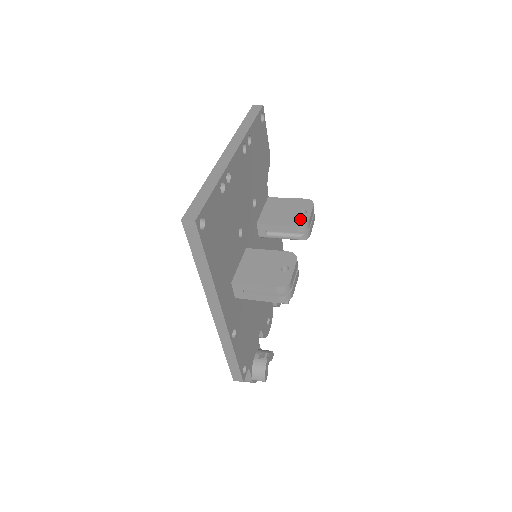
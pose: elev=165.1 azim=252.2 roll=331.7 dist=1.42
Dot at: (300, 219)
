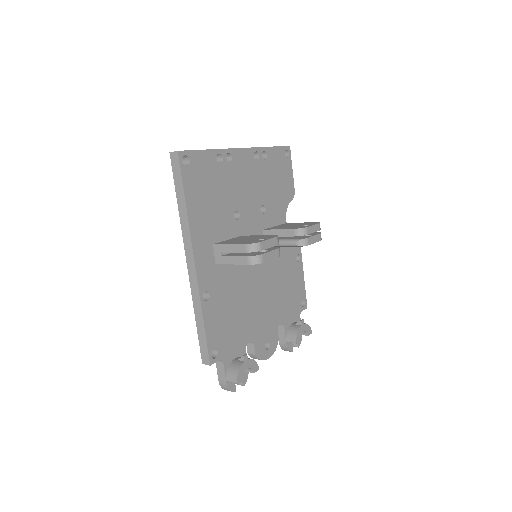
Dot at: (300, 227)
